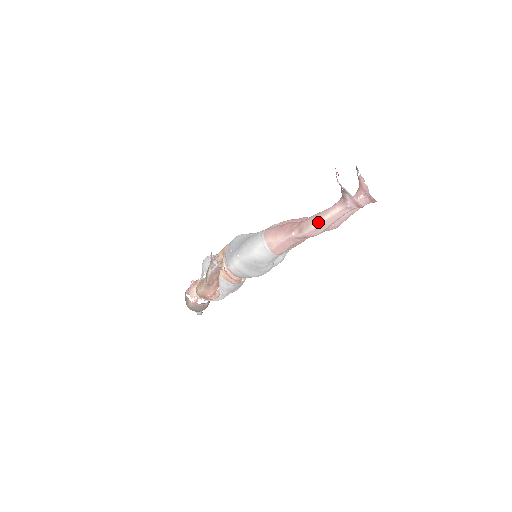
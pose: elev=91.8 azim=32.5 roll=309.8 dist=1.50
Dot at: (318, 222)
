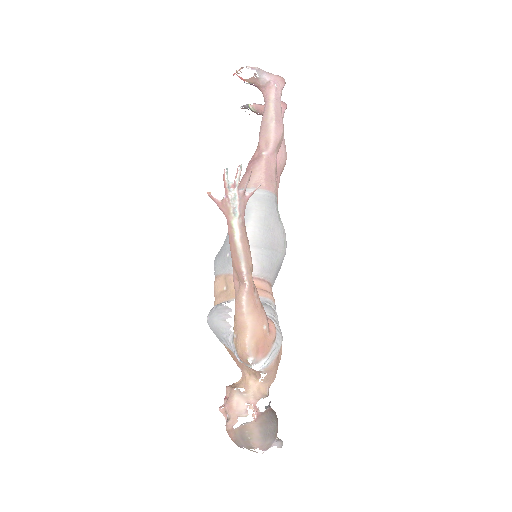
Dot at: (271, 117)
